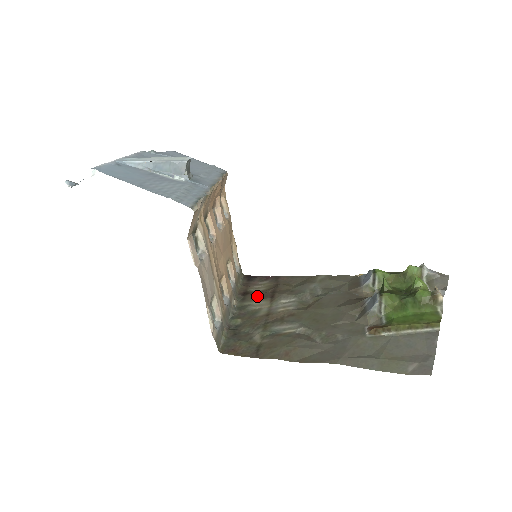
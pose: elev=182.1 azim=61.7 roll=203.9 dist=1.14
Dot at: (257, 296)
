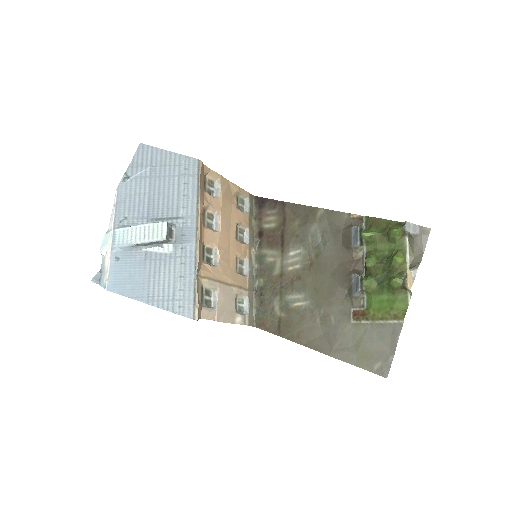
Dot at: (270, 242)
